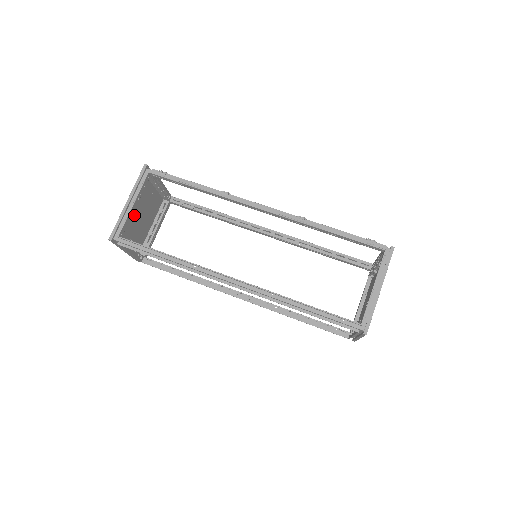
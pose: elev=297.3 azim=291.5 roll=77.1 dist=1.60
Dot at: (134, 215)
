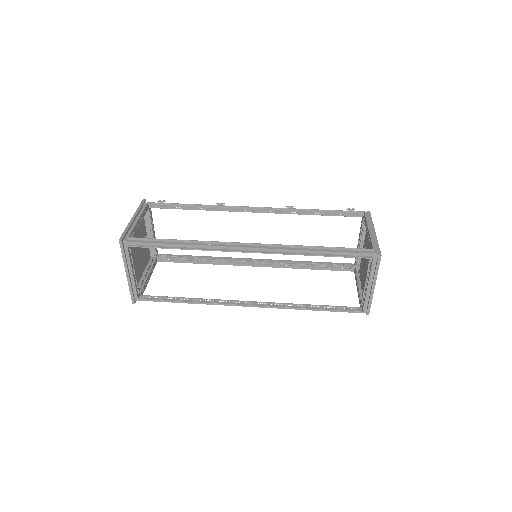
Dot at: occluded
